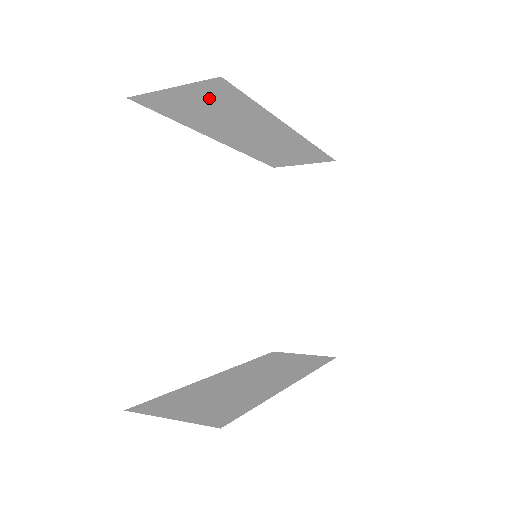
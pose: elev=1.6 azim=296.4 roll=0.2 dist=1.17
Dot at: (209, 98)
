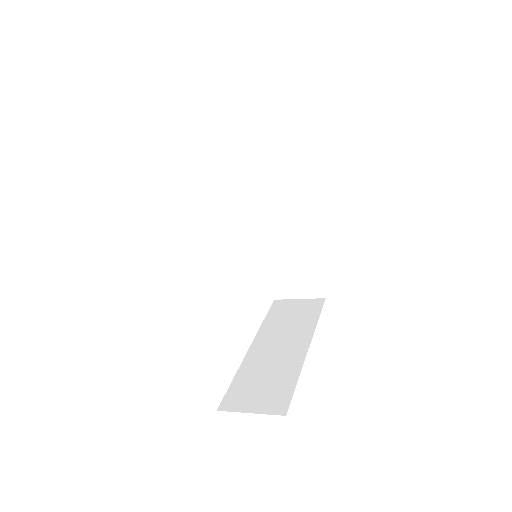
Dot at: (274, 143)
